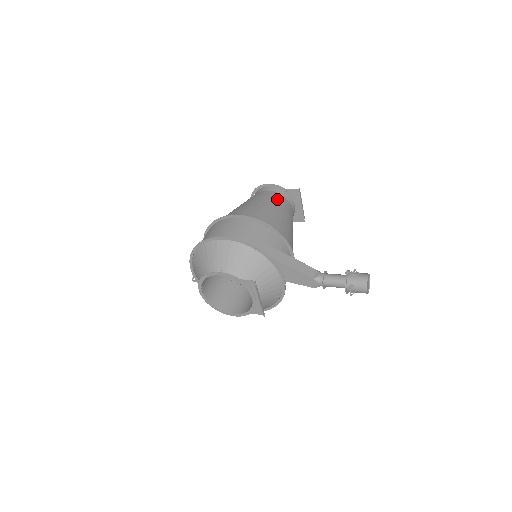
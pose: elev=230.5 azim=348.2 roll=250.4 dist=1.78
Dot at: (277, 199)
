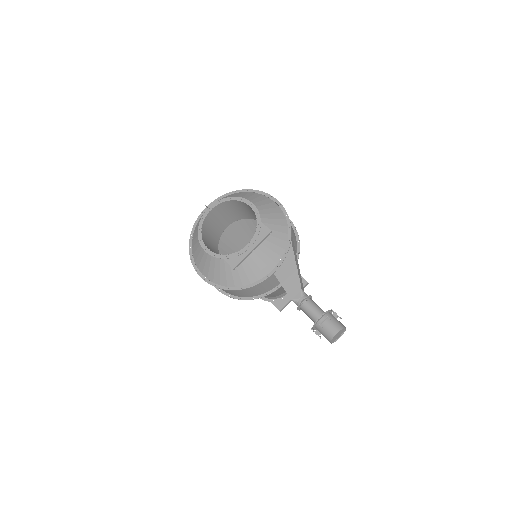
Dot at: occluded
